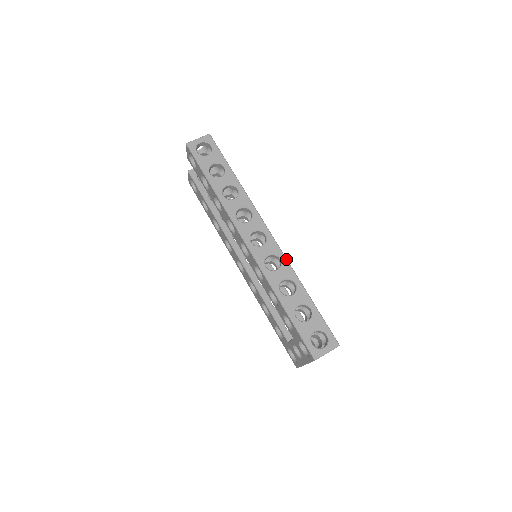
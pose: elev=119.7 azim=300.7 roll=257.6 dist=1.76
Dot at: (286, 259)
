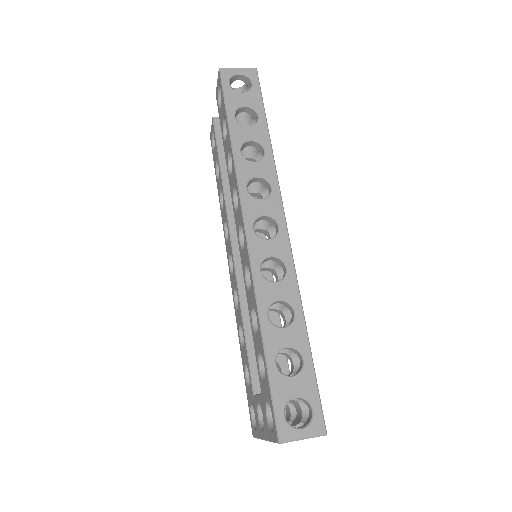
Dot at: (295, 271)
